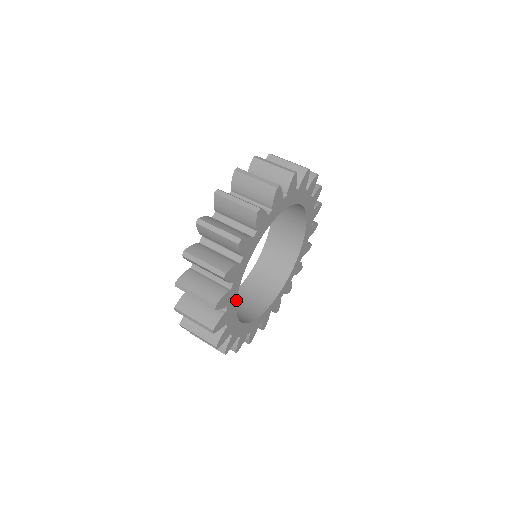
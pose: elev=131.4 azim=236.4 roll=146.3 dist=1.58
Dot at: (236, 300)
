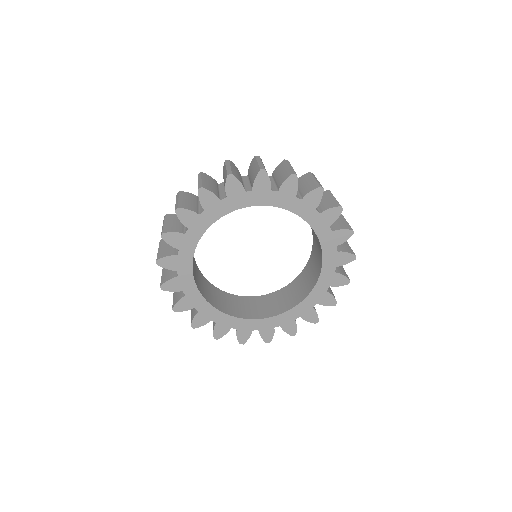
Dot at: (198, 289)
